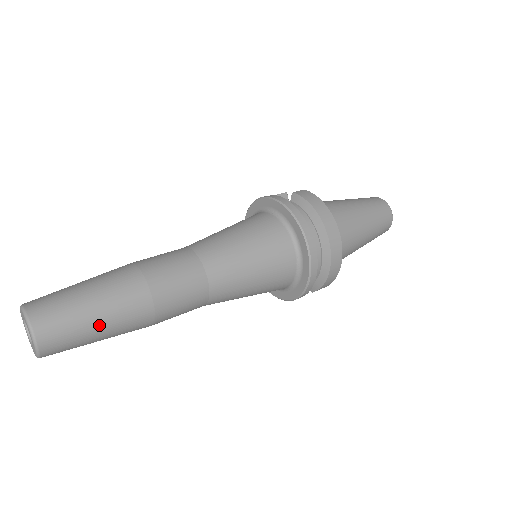
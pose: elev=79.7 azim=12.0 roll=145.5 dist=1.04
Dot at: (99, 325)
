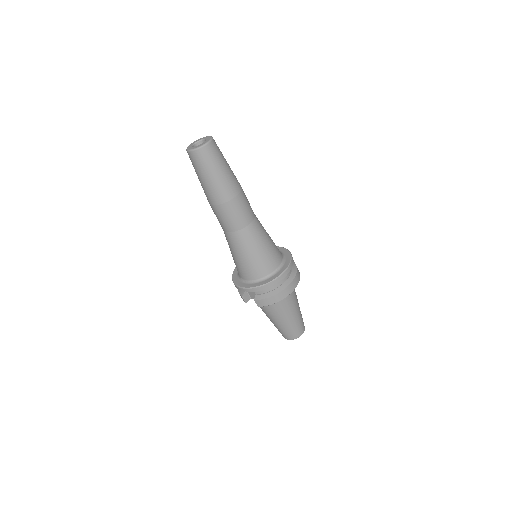
Dot at: (219, 173)
